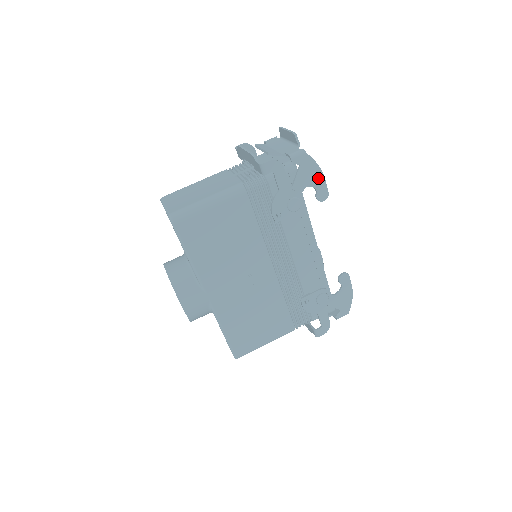
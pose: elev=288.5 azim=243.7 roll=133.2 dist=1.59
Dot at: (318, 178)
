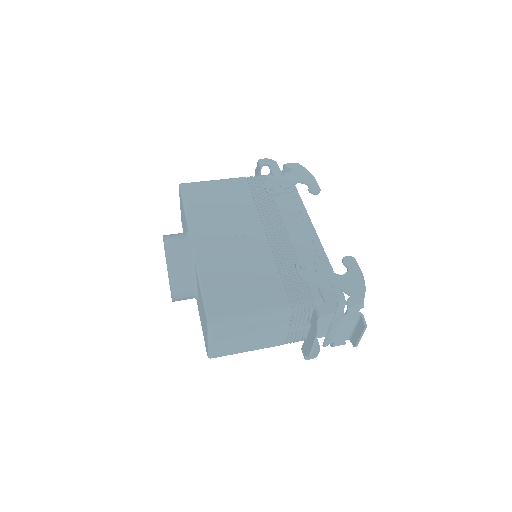
Dot at: (309, 178)
